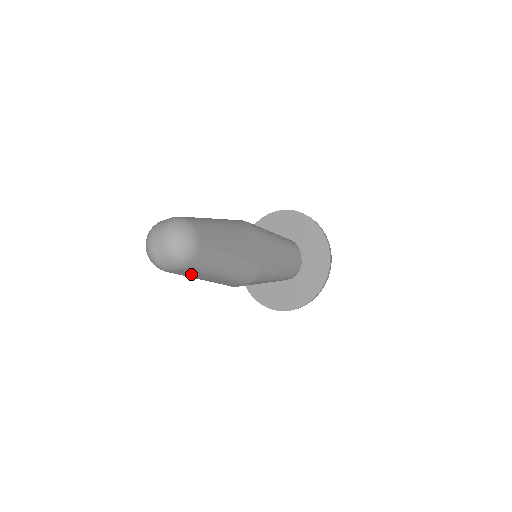
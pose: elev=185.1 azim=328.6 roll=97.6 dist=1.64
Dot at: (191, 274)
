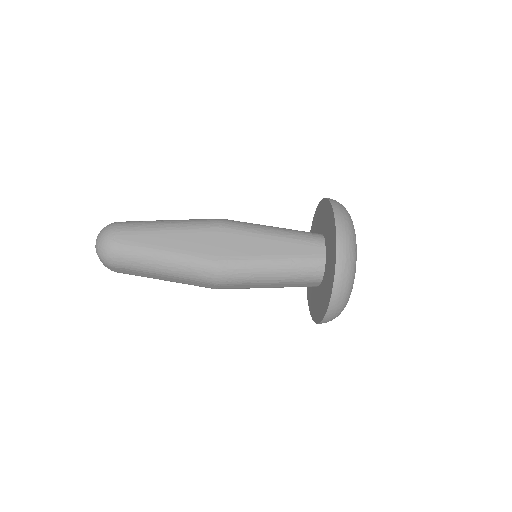
Dot at: (135, 273)
